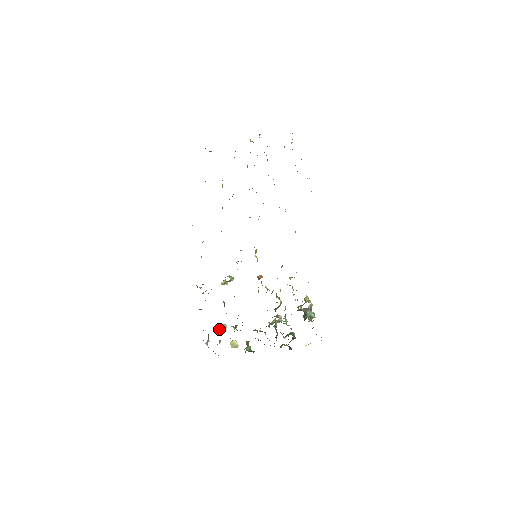
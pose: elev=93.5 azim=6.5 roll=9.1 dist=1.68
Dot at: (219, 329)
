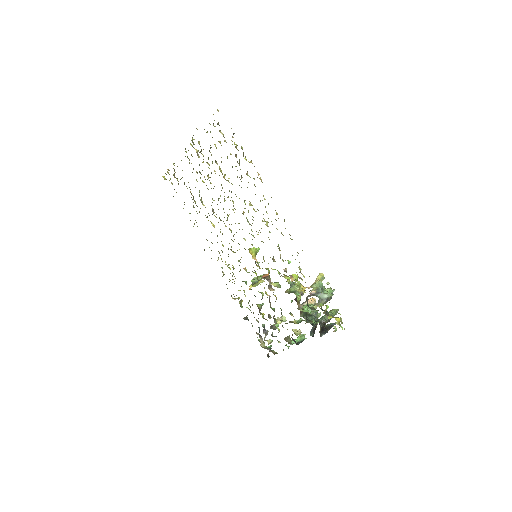
Dot at: occluded
